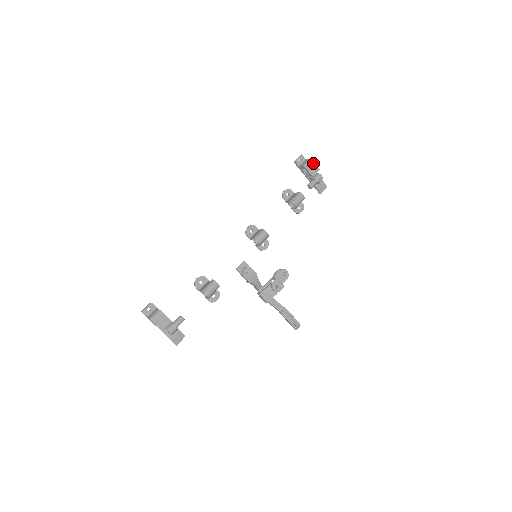
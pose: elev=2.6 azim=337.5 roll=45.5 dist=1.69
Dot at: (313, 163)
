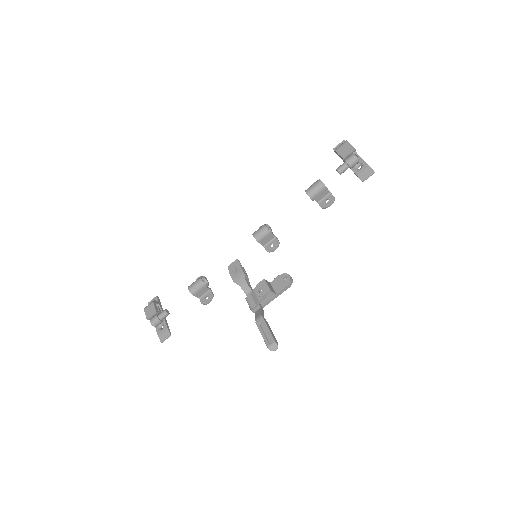
Dot at: (347, 143)
